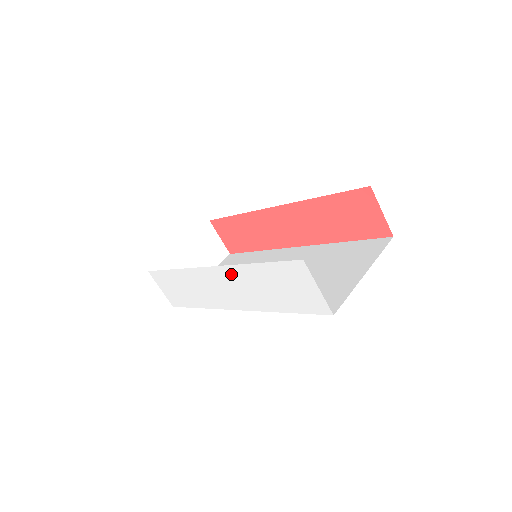
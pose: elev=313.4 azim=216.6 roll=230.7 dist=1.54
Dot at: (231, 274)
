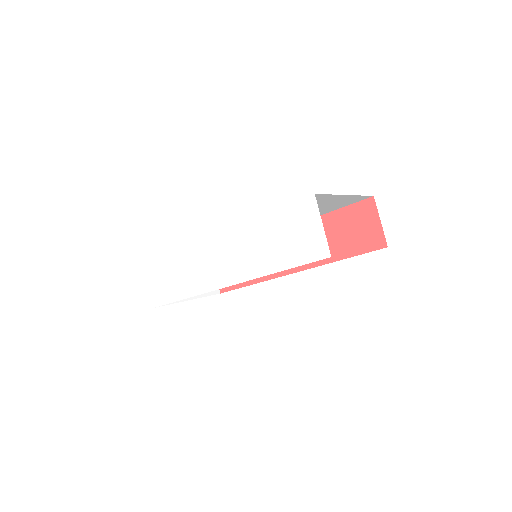
Dot at: (236, 237)
